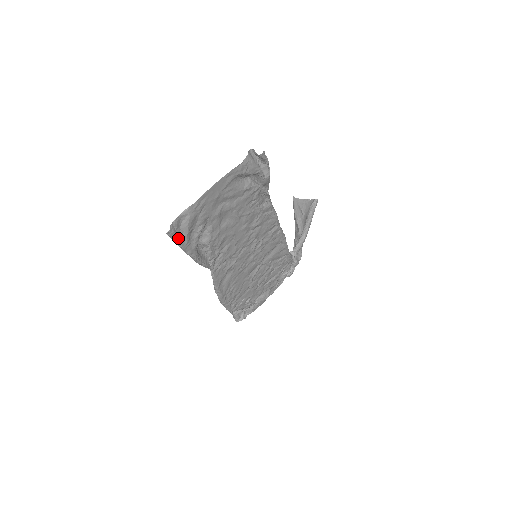
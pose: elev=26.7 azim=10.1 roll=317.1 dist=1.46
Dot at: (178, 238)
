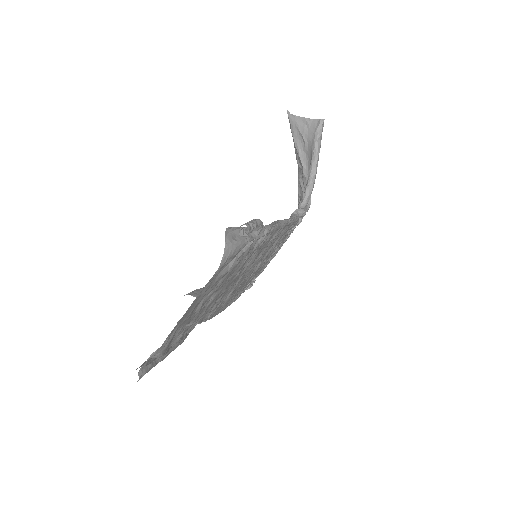
Dot at: (153, 365)
